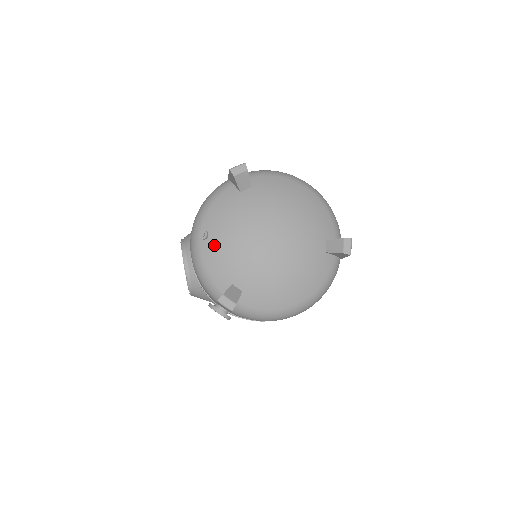
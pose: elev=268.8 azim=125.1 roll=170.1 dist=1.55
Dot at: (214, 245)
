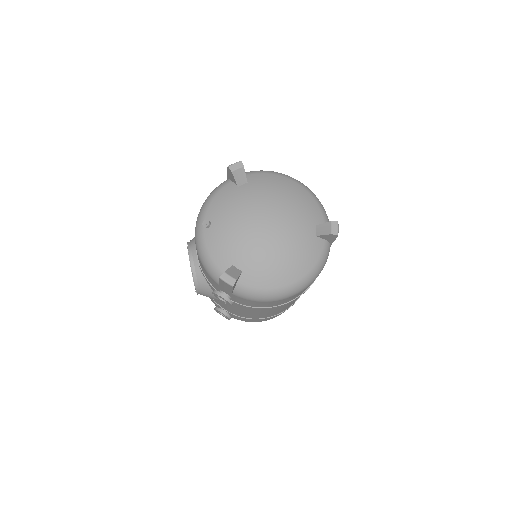
Dot at: (216, 232)
